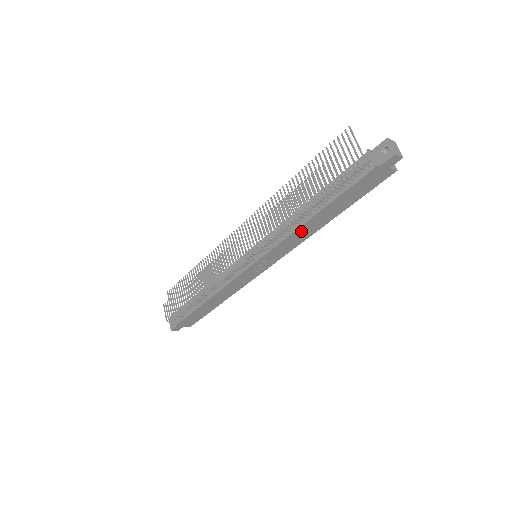
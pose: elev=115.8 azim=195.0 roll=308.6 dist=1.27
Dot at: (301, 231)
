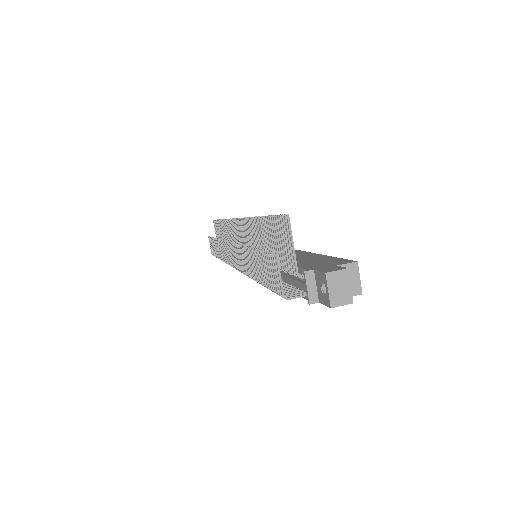
Dot at: occluded
